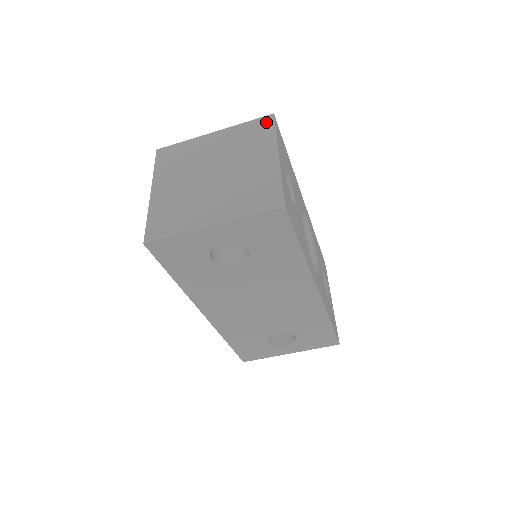
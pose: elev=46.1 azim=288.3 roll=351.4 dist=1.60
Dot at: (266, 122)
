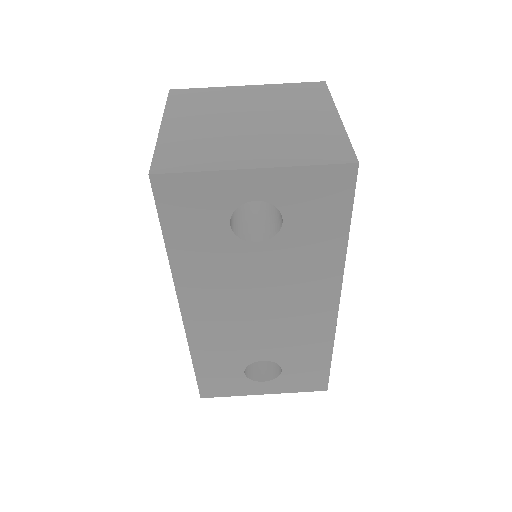
Dot at: (317, 86)
